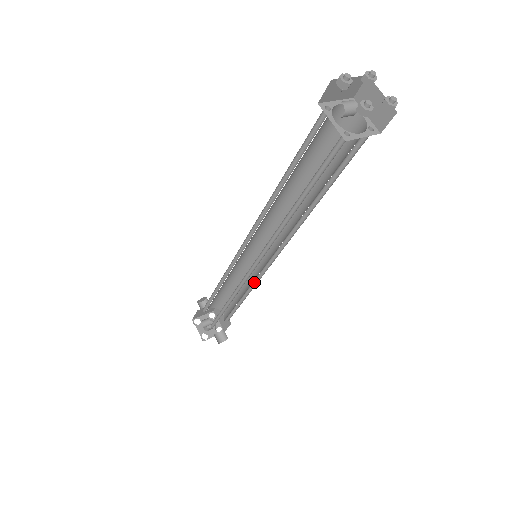
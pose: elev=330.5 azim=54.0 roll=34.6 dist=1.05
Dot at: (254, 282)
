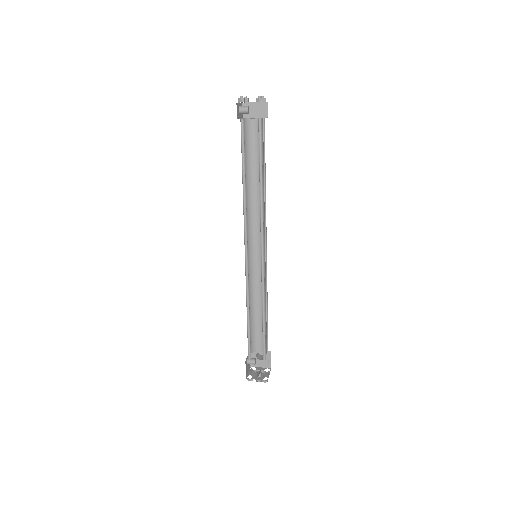
Dot at: (264, 292)
